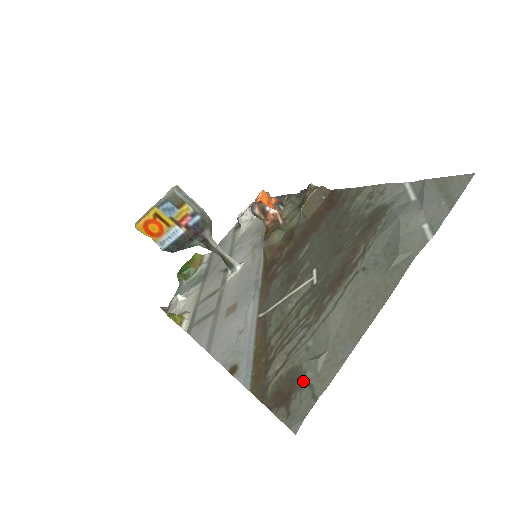
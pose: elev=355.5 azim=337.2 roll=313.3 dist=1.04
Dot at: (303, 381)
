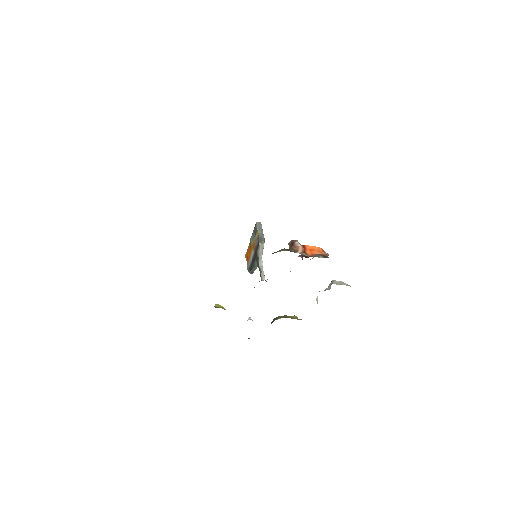
Dot at: occluded
